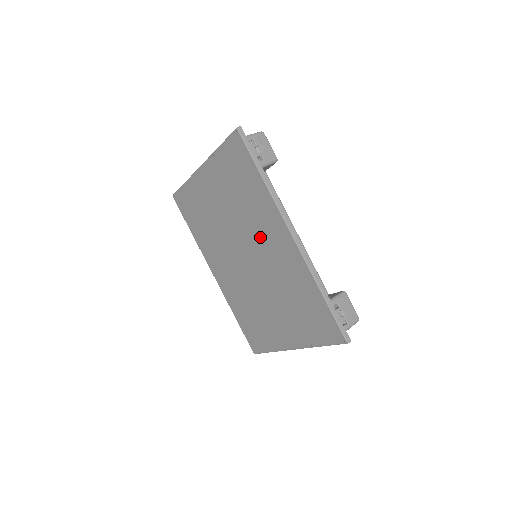
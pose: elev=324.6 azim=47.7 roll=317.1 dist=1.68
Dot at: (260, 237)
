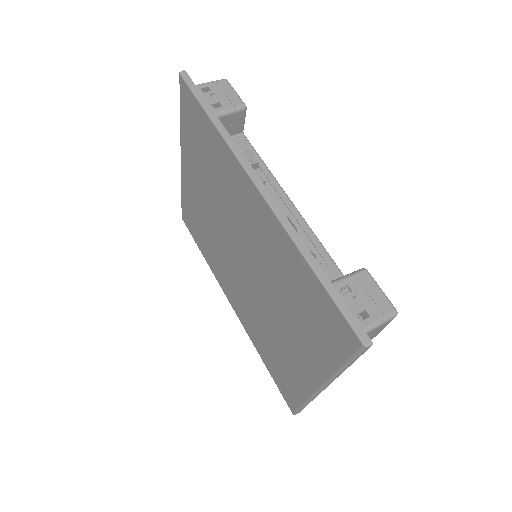
Dot at: (238, 216)
